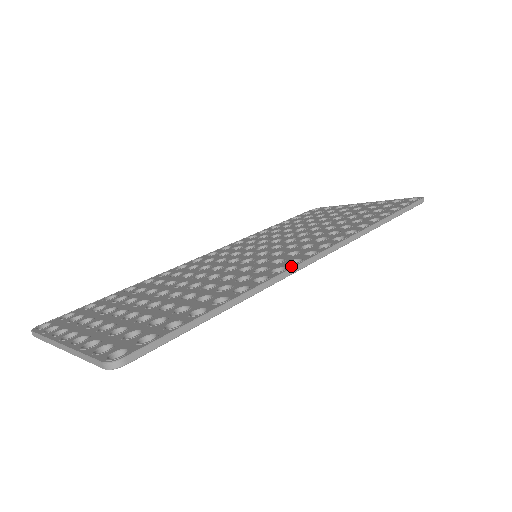
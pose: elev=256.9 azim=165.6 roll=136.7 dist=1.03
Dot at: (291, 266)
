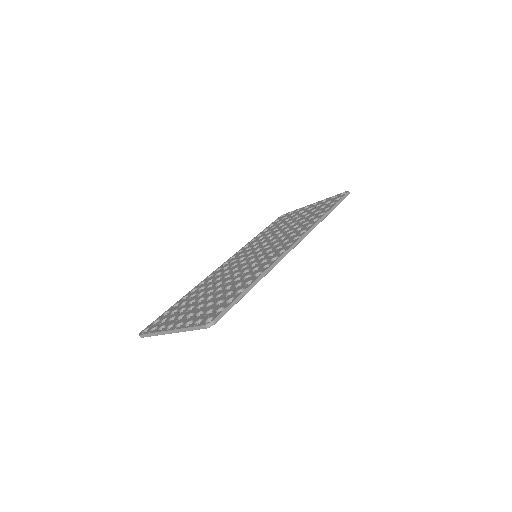
Dot at: (281, 254)
